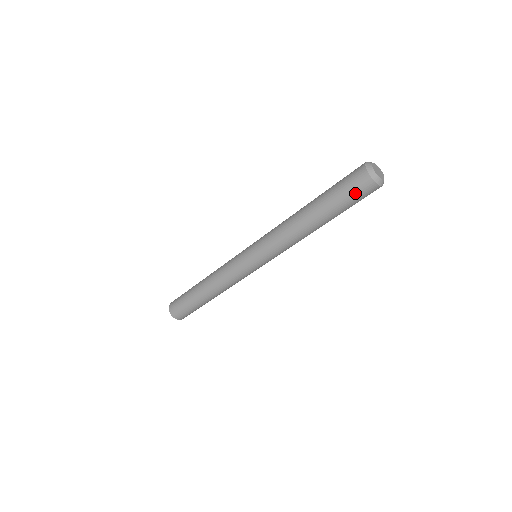
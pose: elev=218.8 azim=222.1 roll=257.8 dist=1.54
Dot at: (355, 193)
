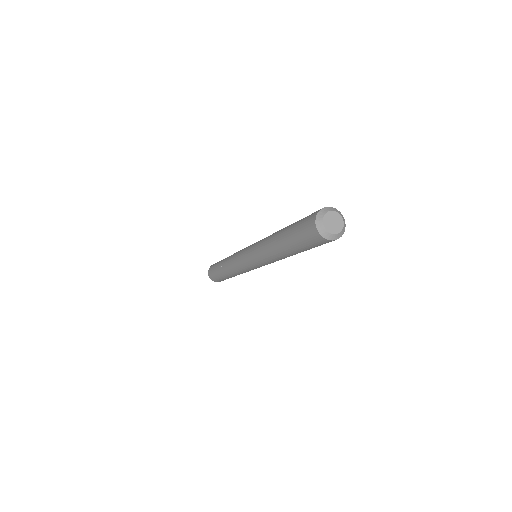
Dot at: (305, 236)
